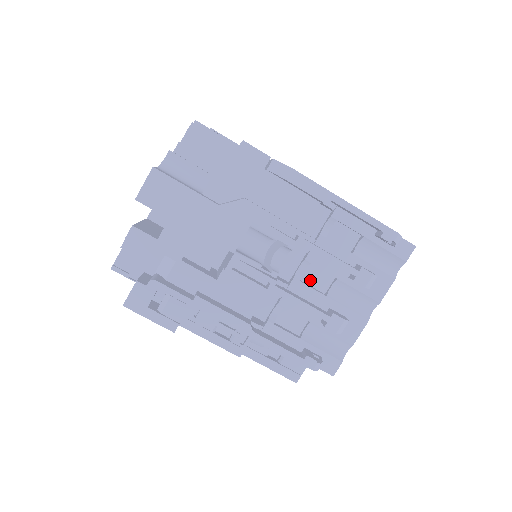
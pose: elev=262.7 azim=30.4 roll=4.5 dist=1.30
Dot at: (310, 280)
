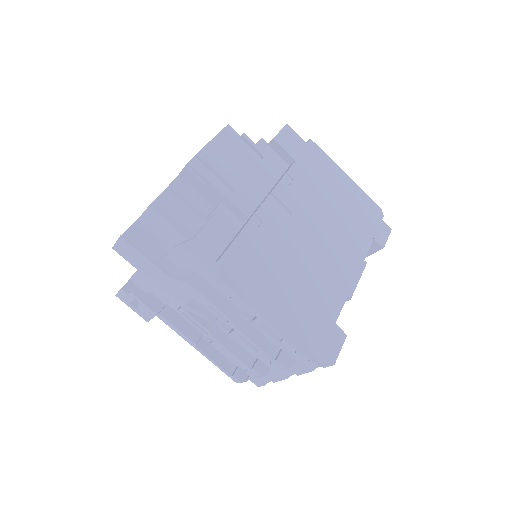
Dot at: occluded
